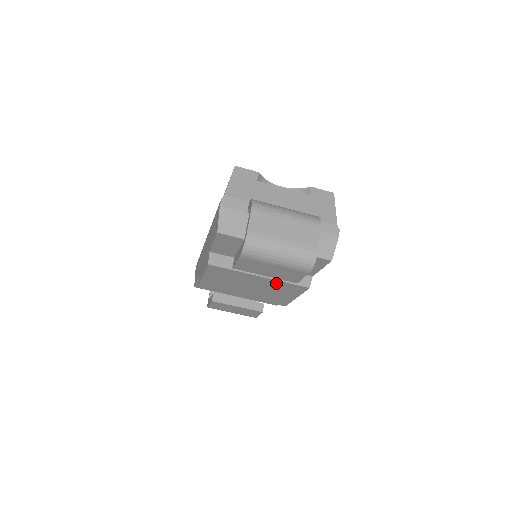
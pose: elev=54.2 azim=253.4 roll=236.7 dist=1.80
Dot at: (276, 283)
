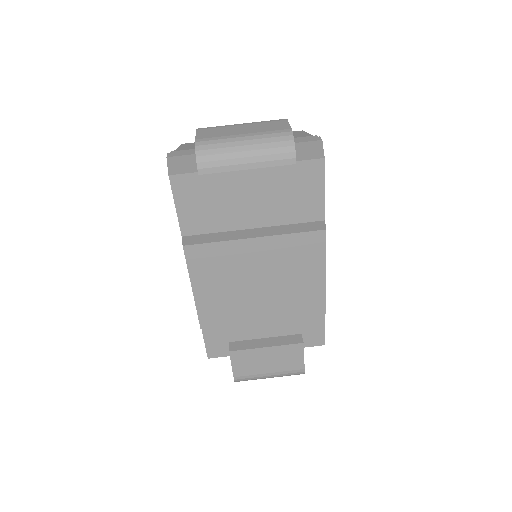
Dot at: (282, 245)
